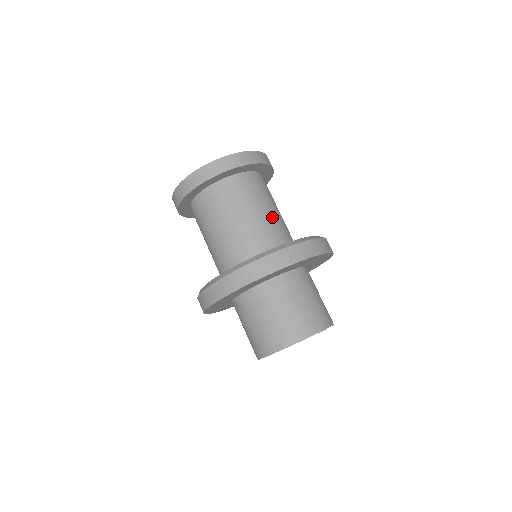
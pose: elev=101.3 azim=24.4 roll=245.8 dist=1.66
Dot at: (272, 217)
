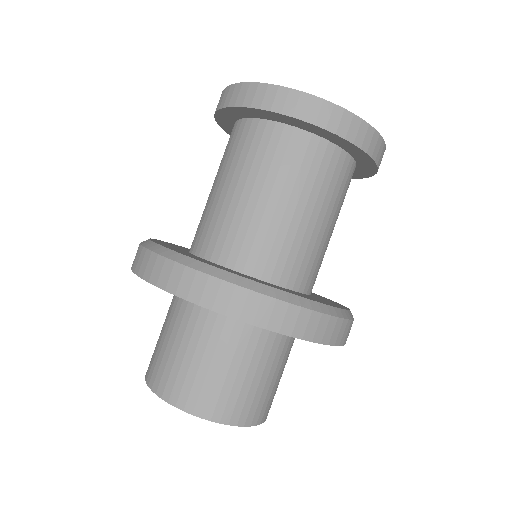
Dot at: occluded
